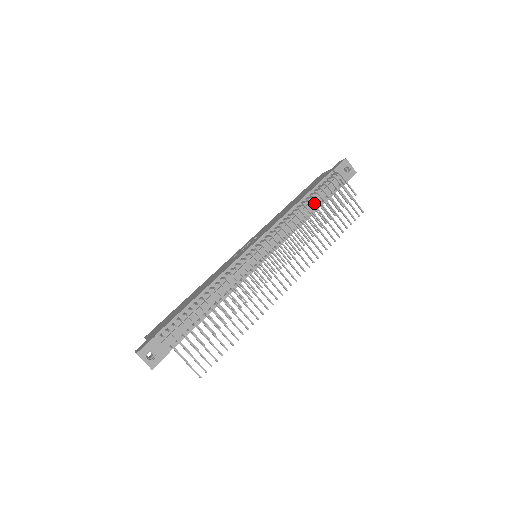
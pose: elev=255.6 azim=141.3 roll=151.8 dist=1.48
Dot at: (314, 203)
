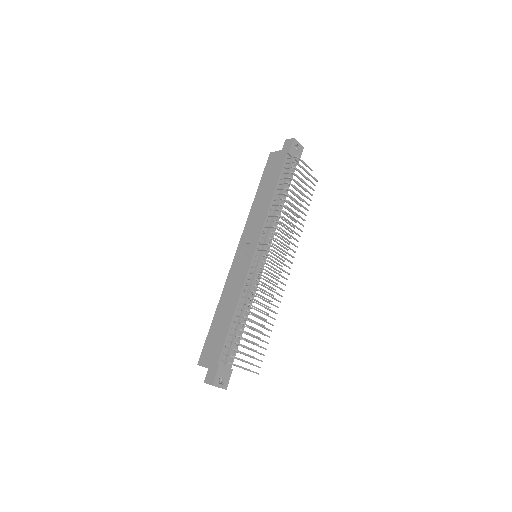
Dot at: (283, 190)
